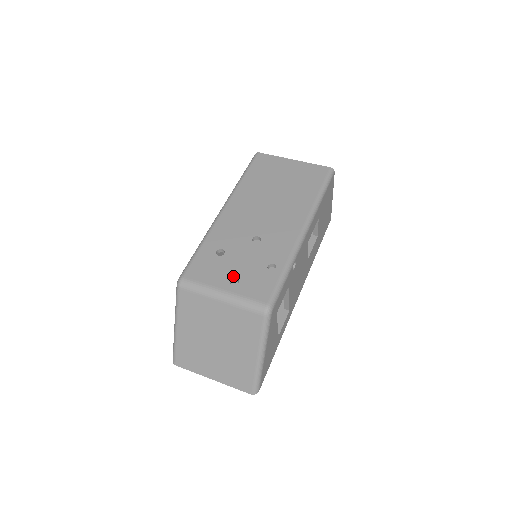
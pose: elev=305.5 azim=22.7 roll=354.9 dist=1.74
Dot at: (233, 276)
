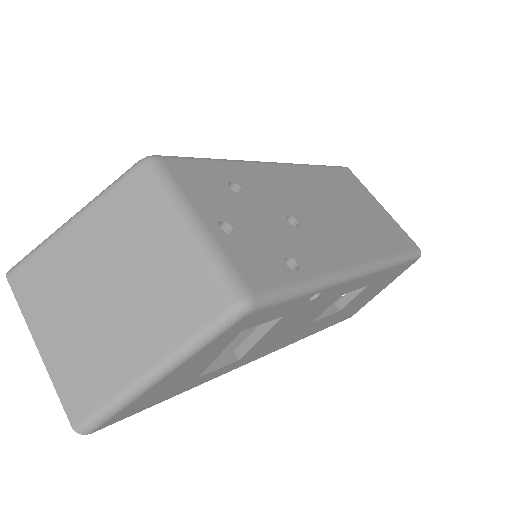
Dot at: (231, 221)
